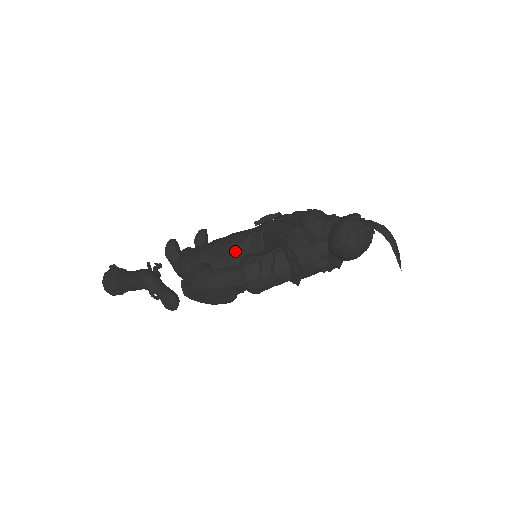
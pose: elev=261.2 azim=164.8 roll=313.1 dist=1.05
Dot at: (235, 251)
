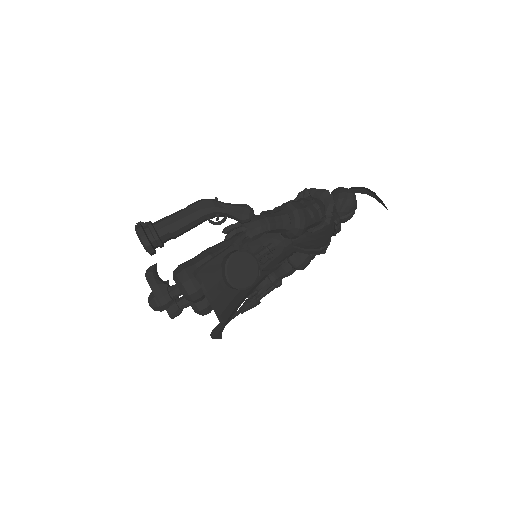
Dot at: occluded
